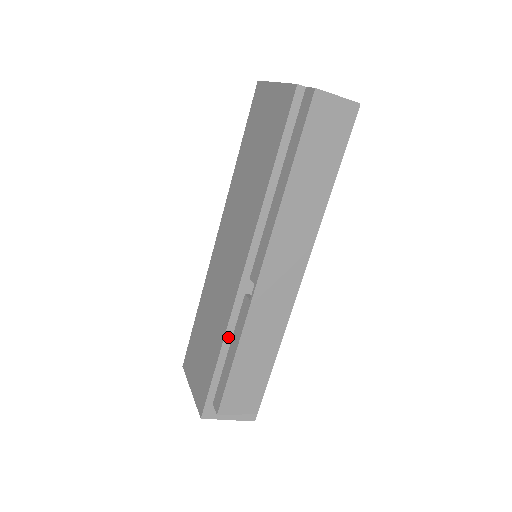
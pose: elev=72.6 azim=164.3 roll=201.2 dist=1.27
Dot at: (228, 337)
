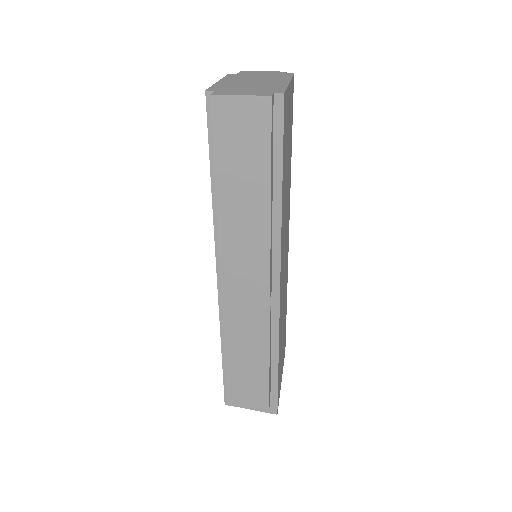
Dot at: occluded
